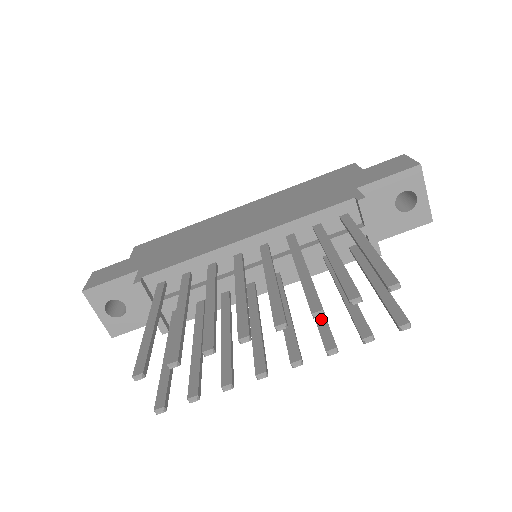
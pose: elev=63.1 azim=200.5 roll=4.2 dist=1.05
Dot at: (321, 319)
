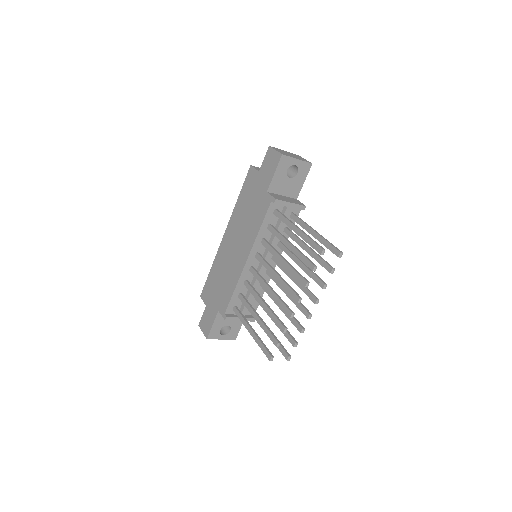
Dot at: (309, 273)
